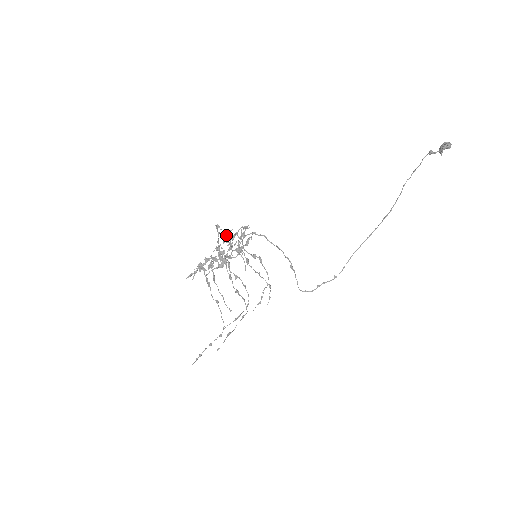
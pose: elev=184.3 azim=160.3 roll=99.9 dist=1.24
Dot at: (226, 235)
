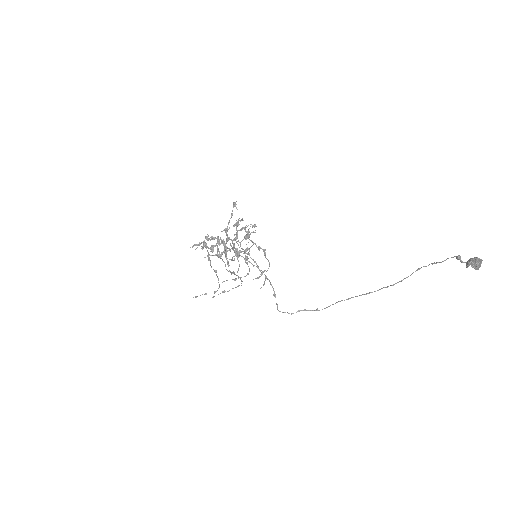
Dot at: (238, 220)
